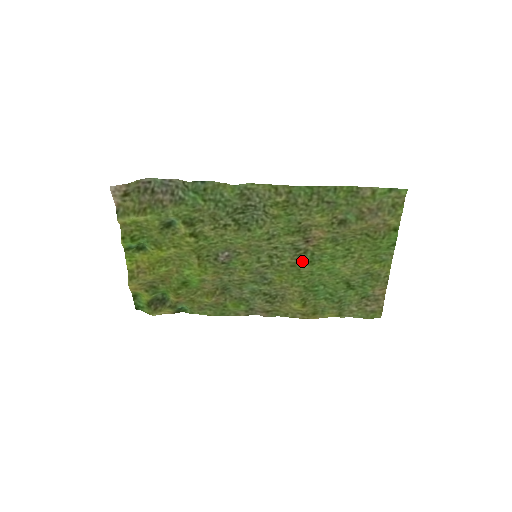
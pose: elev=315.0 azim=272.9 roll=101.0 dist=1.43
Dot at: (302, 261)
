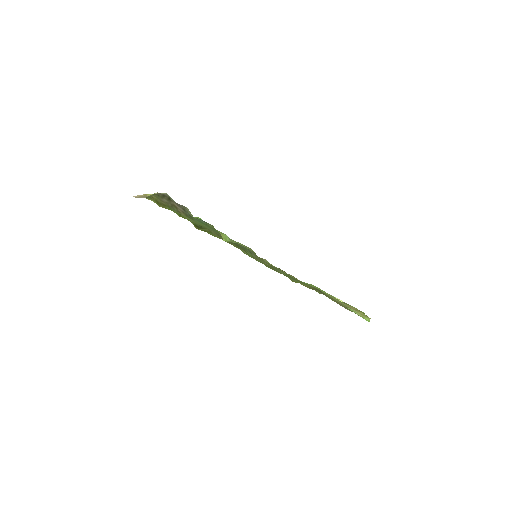
Dot at: (290, 278)
